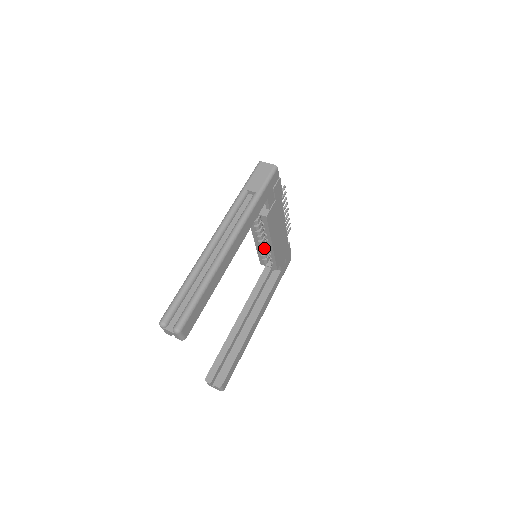
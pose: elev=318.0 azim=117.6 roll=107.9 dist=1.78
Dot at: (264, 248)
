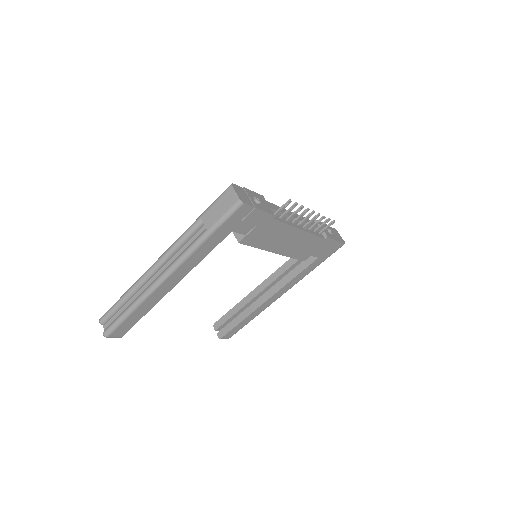
Dot at: occluded
